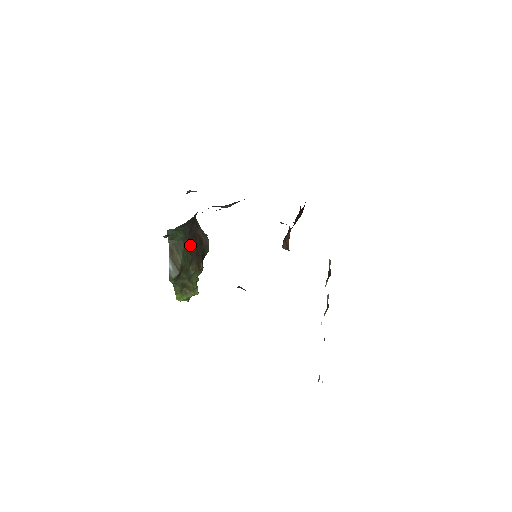
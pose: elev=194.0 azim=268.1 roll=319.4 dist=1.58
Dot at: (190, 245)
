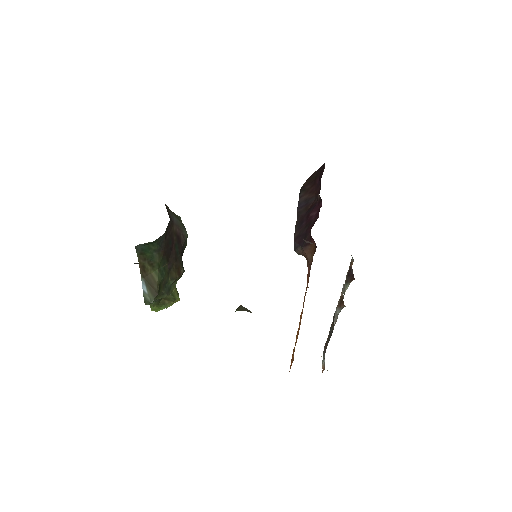
Dot at: (166, 252)
